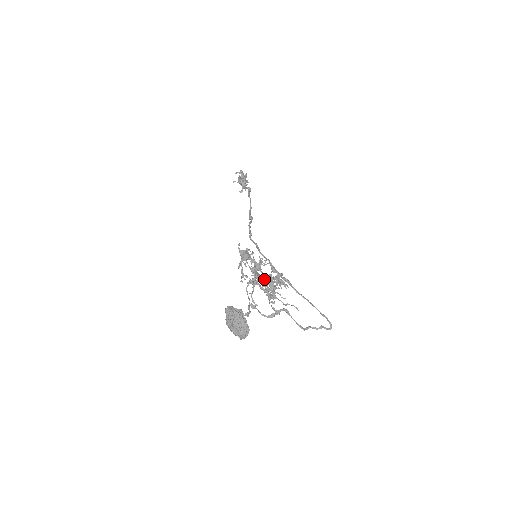
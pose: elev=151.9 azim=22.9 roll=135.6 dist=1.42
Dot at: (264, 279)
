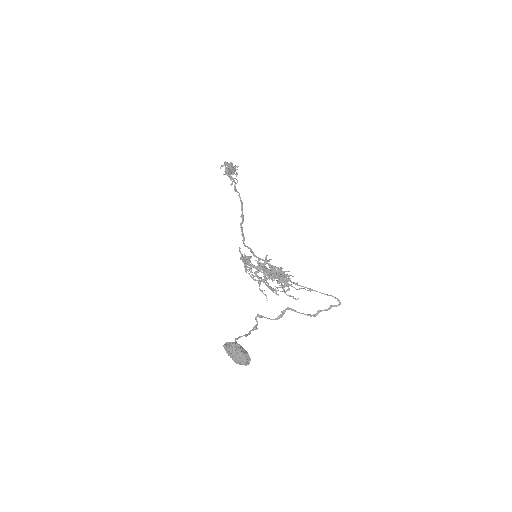
Dot at: occluded
